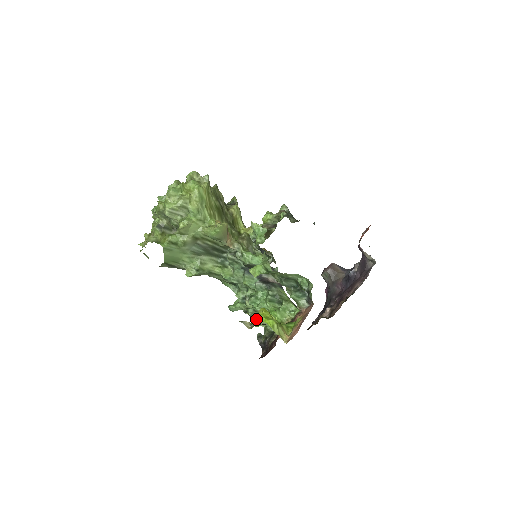
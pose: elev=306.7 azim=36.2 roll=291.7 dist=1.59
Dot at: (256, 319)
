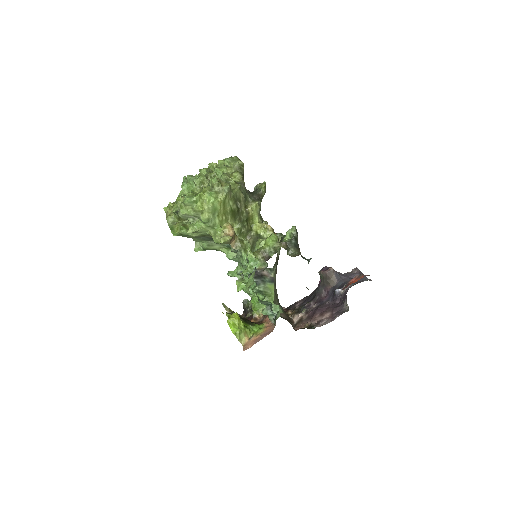
Dot at: (230, 315)
